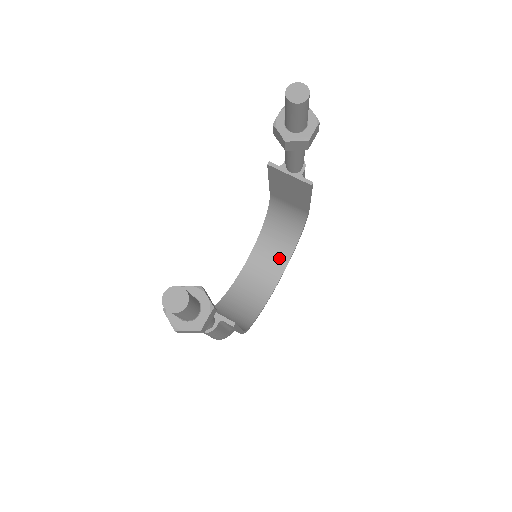
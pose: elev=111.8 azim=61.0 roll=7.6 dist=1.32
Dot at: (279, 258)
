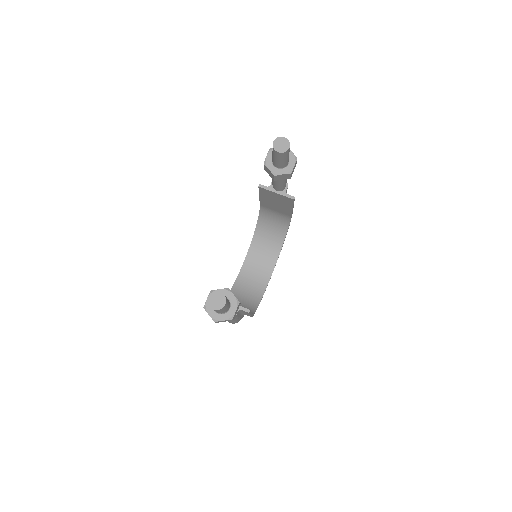
Dot at: (271, 253)
